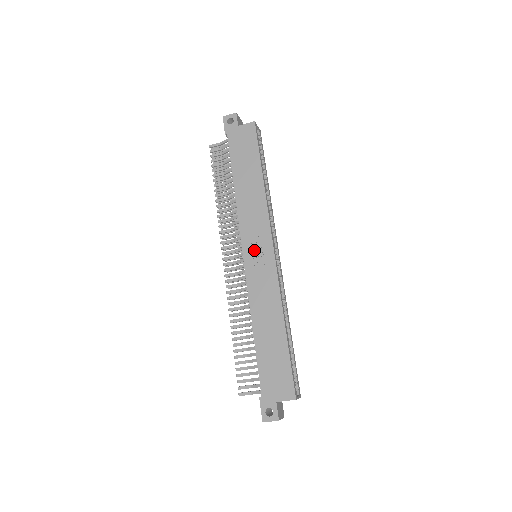
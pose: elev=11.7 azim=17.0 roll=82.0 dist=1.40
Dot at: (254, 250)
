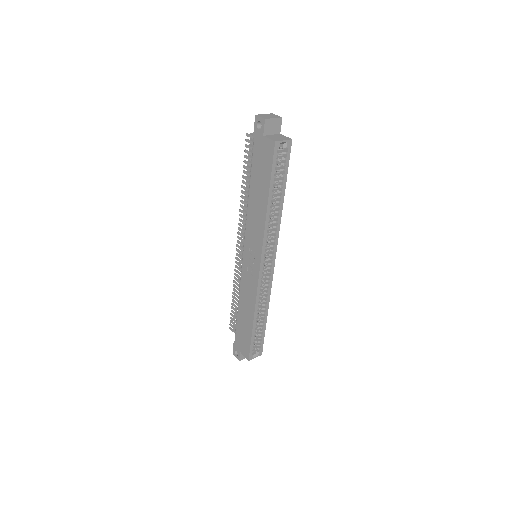
Dot at: (250, 256)
